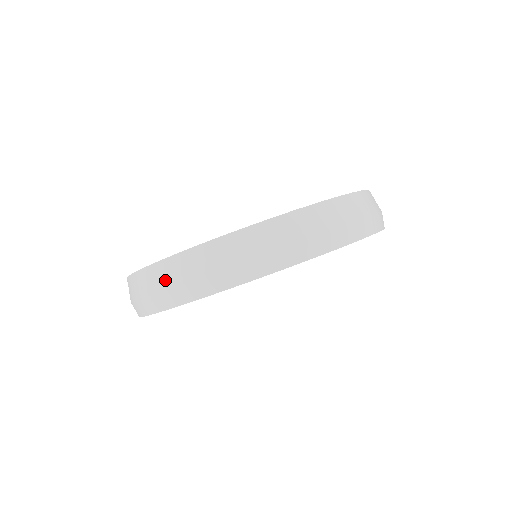
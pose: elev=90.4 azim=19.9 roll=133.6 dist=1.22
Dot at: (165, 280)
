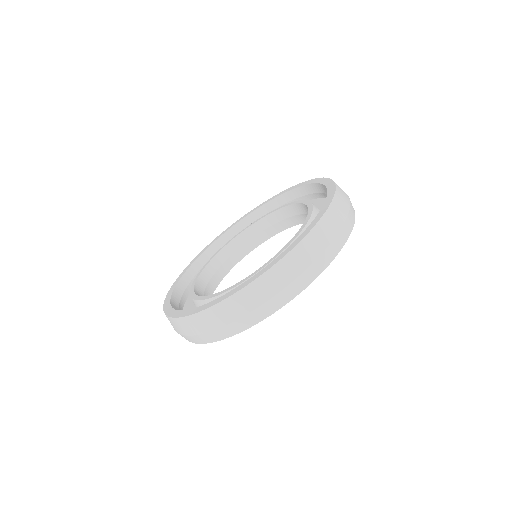
Dot at: occluded
